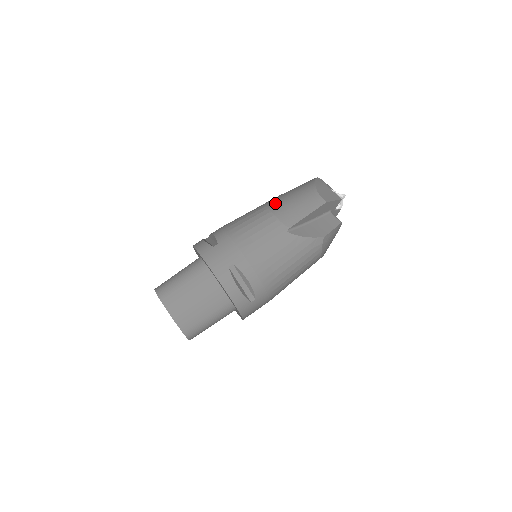
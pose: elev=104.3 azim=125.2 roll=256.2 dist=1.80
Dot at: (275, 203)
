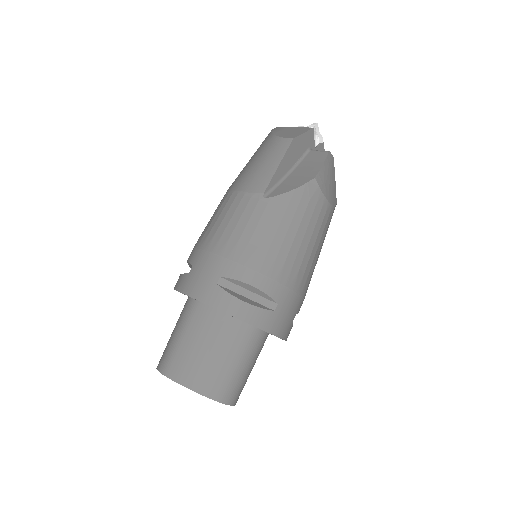
Dot at: (236, 180)
